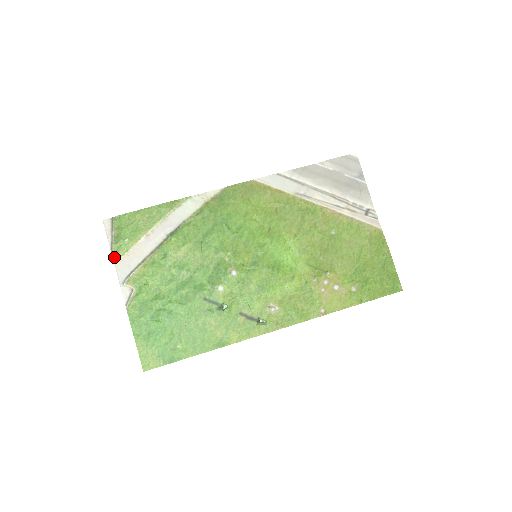
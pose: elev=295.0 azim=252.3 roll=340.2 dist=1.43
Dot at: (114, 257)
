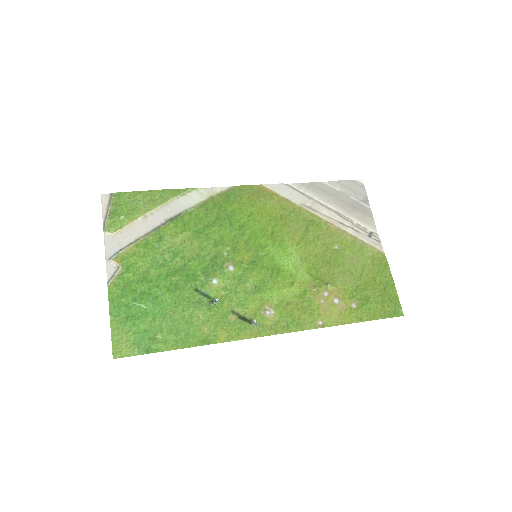
Dot at: (105, 232)
